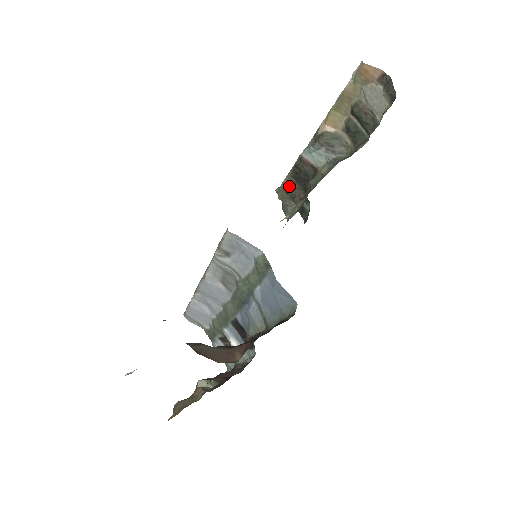
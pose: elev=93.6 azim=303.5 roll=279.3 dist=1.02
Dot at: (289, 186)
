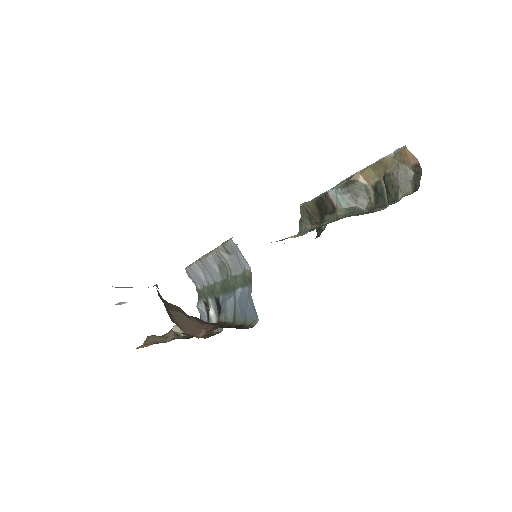
Dot at: (311, 208)
